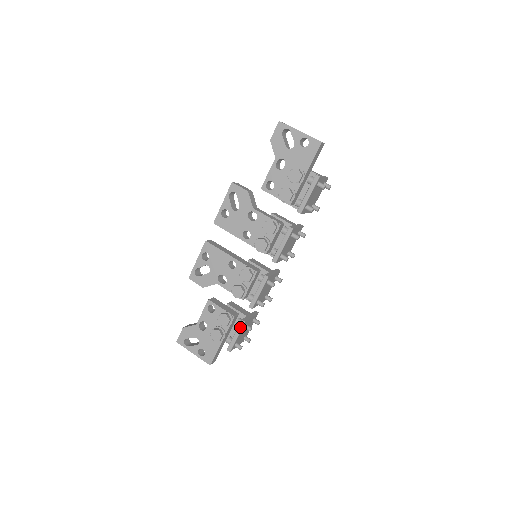
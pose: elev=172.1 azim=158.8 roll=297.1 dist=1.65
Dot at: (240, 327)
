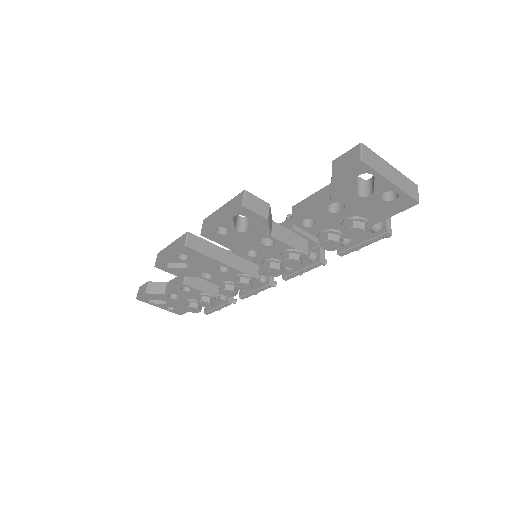
Dot at: (224, 306)
